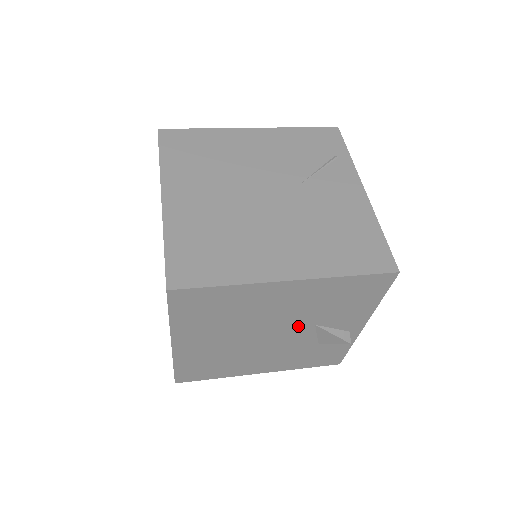
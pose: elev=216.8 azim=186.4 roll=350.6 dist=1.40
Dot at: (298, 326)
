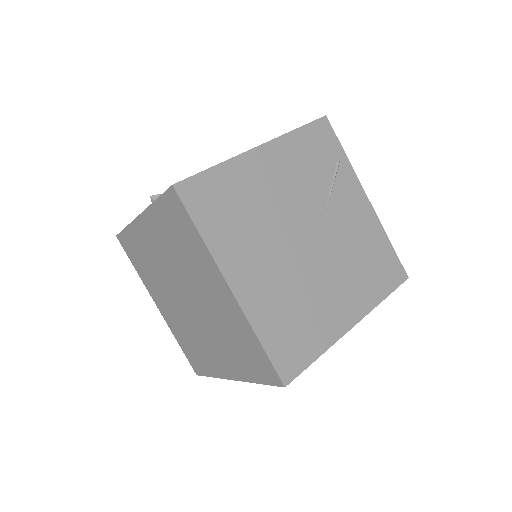
Dot at: occluded
